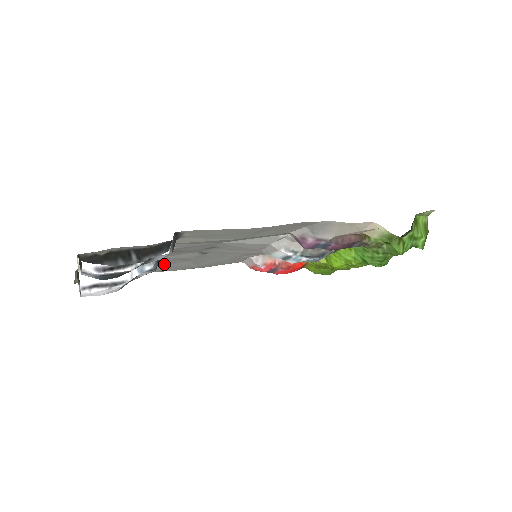
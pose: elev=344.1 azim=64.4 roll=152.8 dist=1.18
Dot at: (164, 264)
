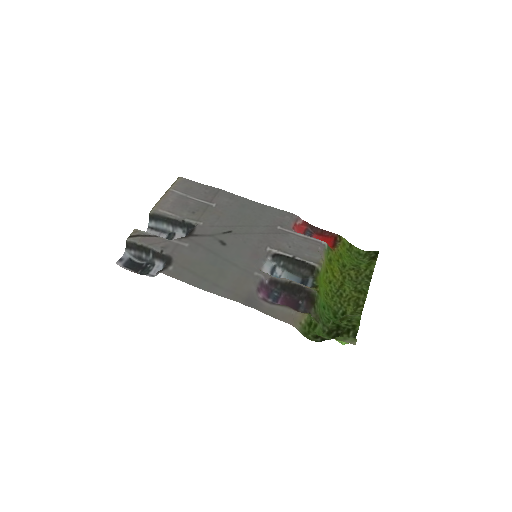
Dot at: (217, 210)
